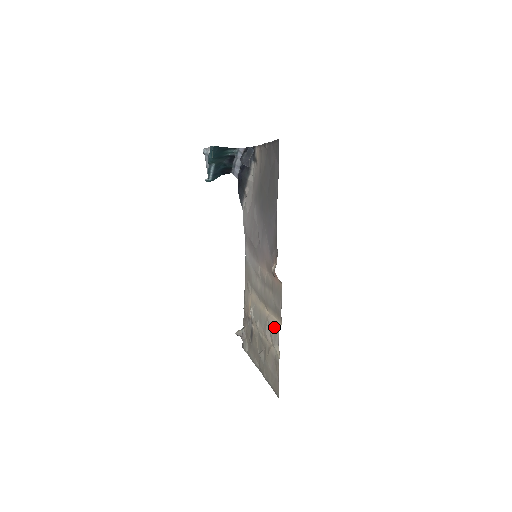
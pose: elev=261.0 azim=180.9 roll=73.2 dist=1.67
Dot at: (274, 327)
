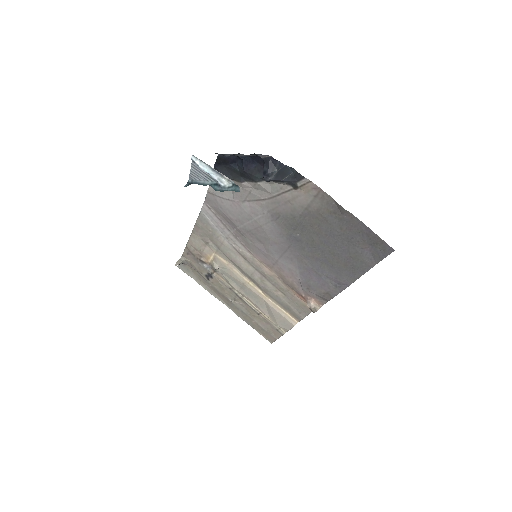
Dot at: (283, 318)
